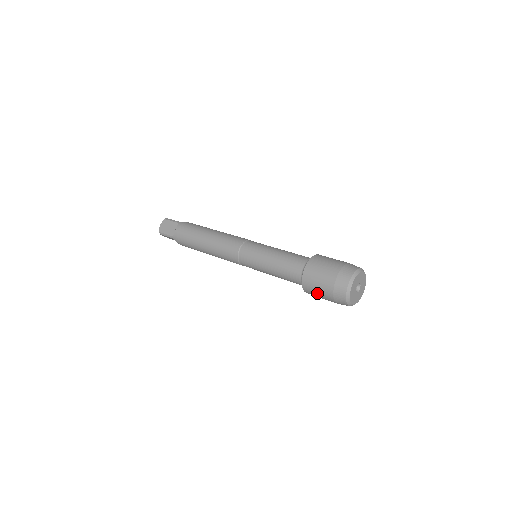
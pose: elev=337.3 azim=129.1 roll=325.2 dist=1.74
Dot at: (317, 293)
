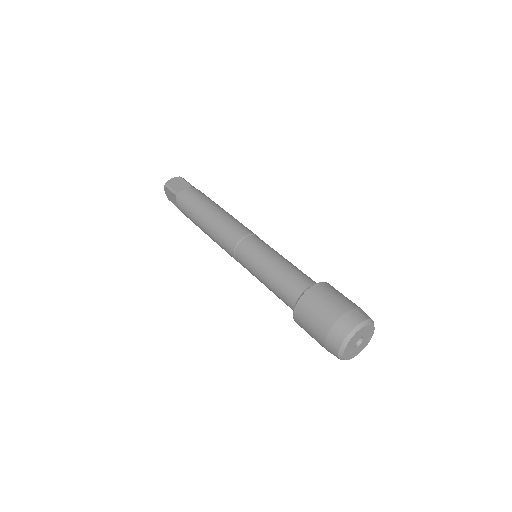
Dot at: (310, 319)
